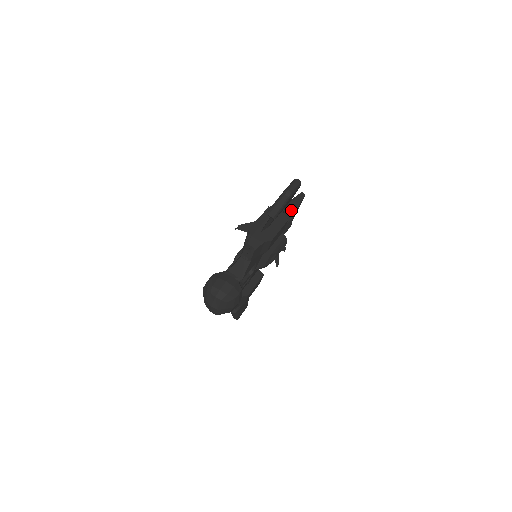
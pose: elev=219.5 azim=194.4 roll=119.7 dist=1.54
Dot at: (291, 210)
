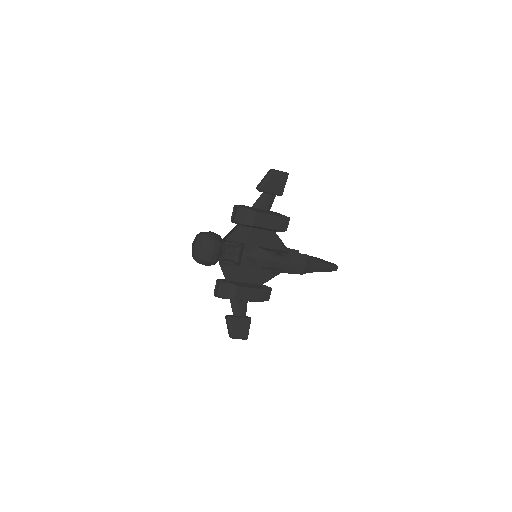
Dot at: occluded
